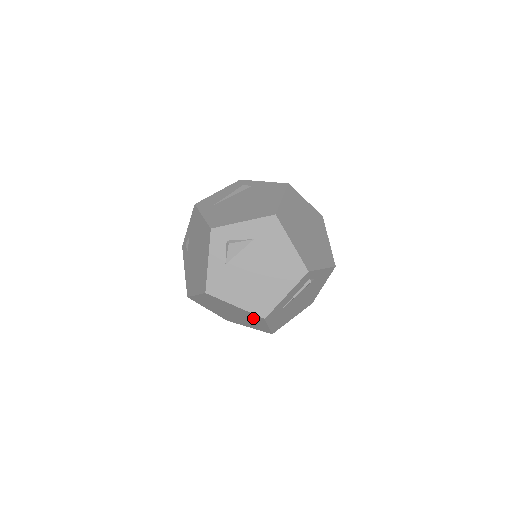
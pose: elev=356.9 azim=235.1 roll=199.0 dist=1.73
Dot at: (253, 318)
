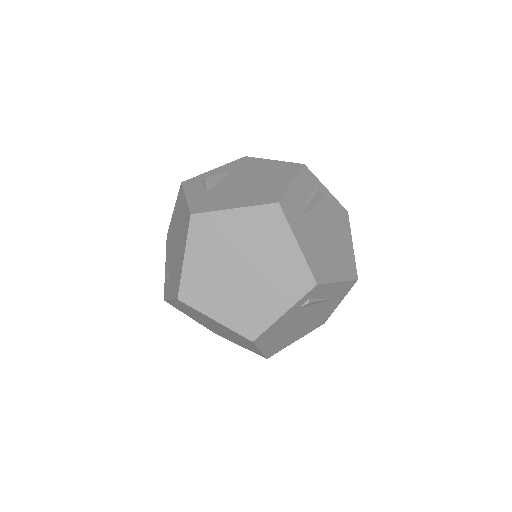
Dot at: (269, 233)
